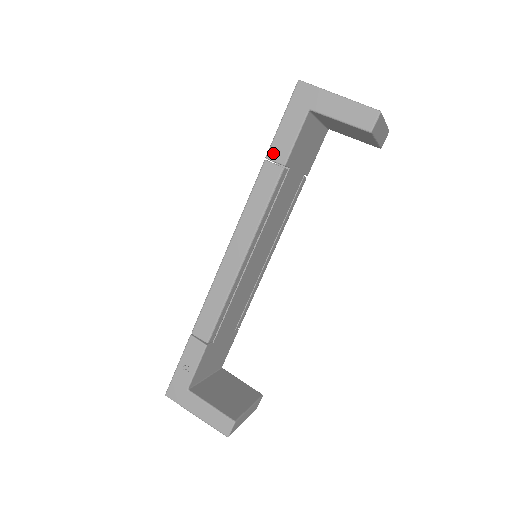
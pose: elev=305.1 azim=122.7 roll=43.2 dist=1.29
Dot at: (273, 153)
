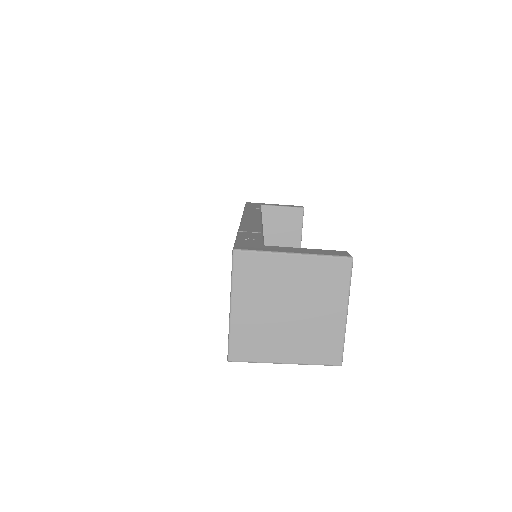
Dot at: occluded
